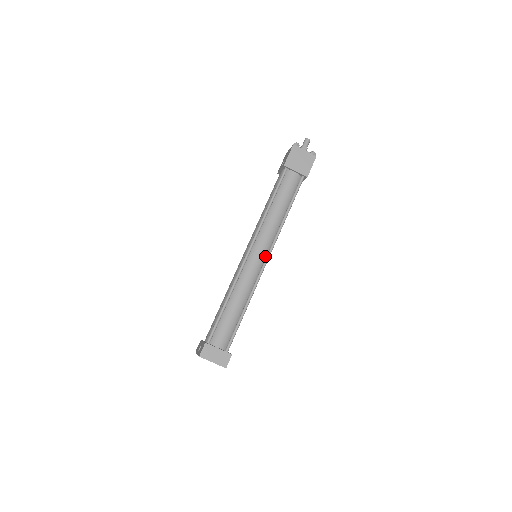
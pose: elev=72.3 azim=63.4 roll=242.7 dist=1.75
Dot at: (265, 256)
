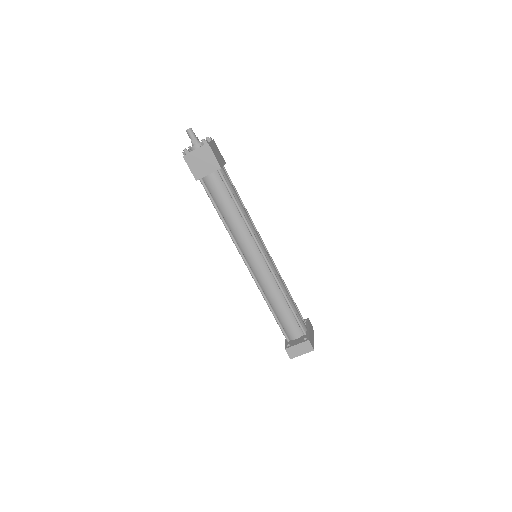
Dot at: (260, 255)
